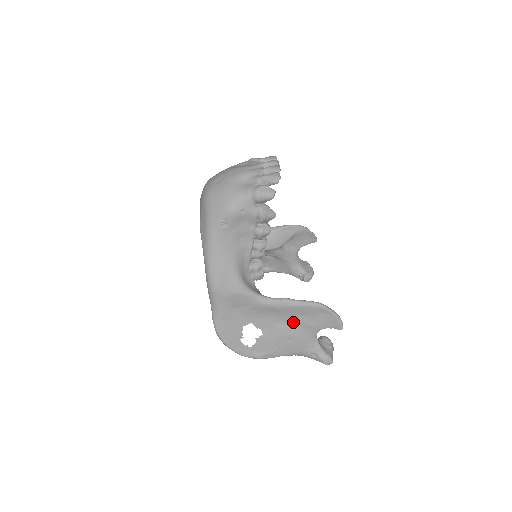
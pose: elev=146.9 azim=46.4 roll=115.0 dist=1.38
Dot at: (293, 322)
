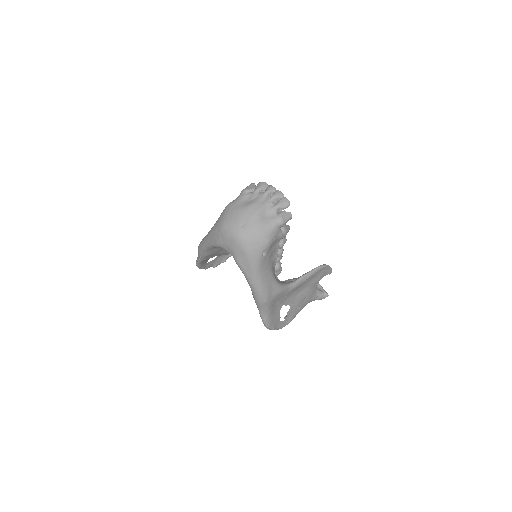
Dot at: (306, 287)
